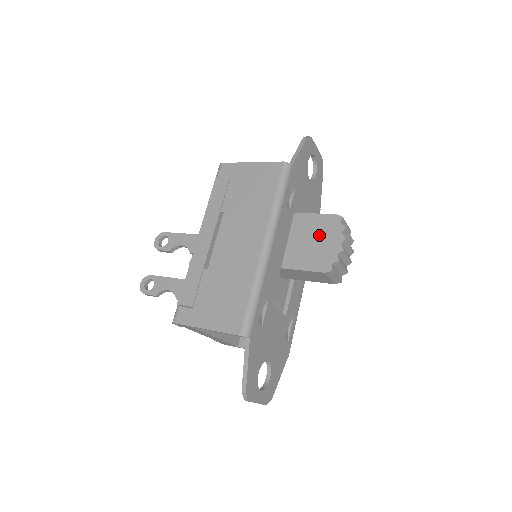
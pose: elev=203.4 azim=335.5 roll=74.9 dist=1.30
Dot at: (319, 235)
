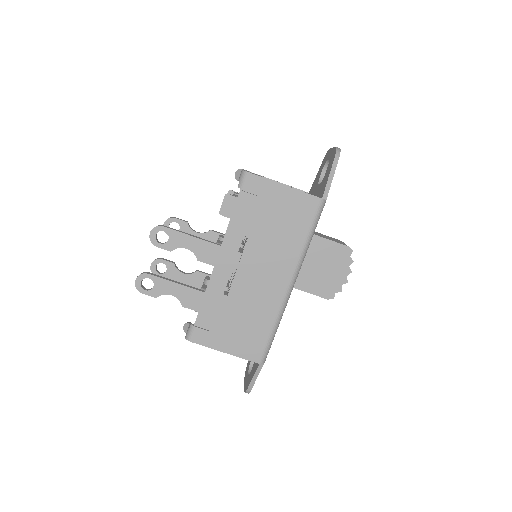
Dot at: (329, 263)
